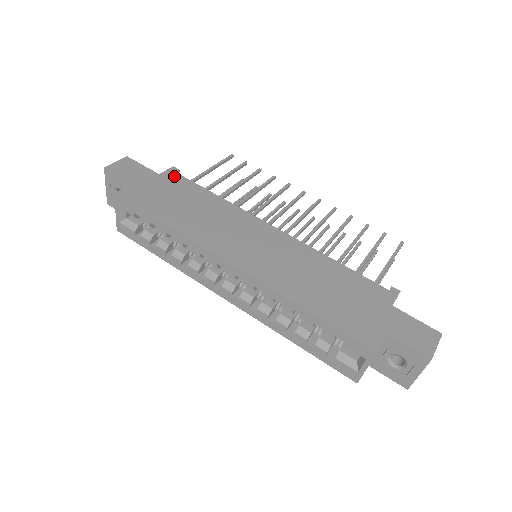
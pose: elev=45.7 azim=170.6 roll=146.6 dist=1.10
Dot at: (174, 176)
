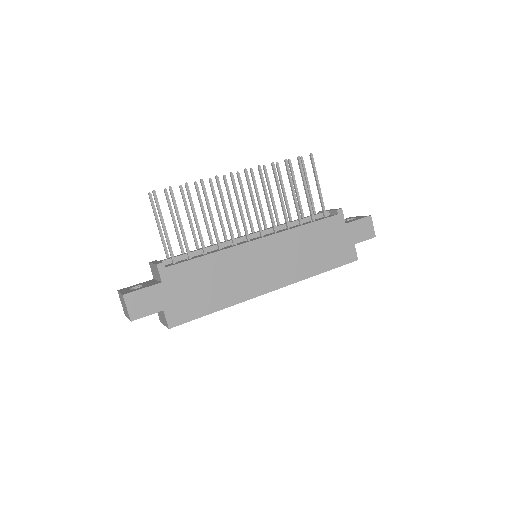
Dot at: (170, 272)
